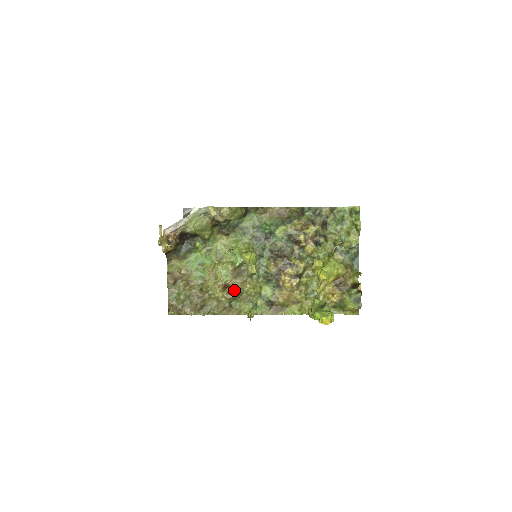
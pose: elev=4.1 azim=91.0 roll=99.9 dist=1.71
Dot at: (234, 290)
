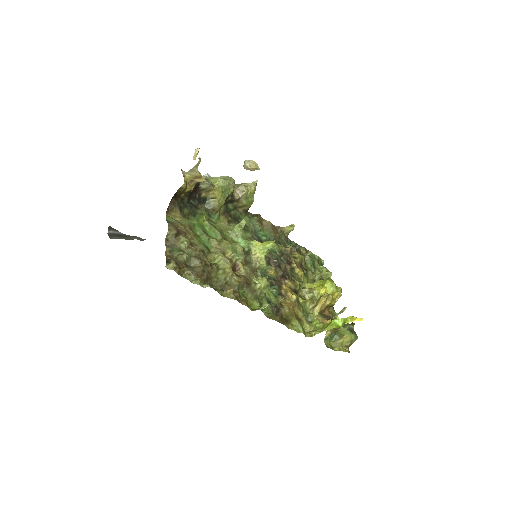
Dot at: (243, 275)
